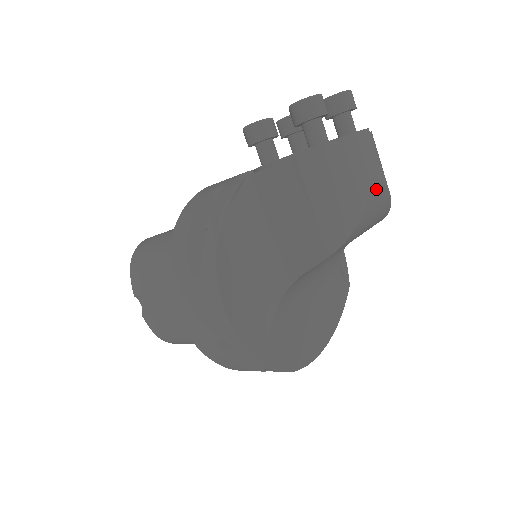
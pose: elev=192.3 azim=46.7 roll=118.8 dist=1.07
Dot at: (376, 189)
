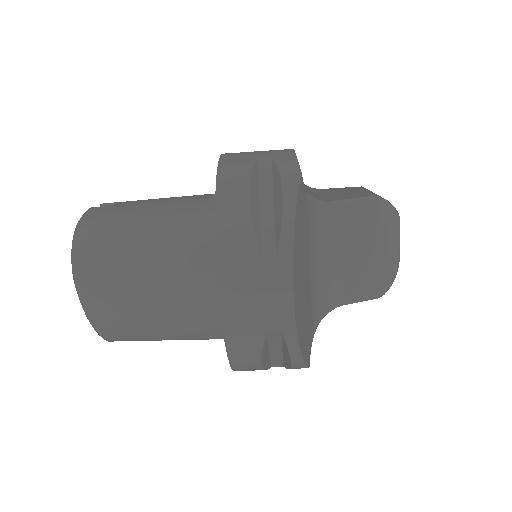
Dot at: occluded
